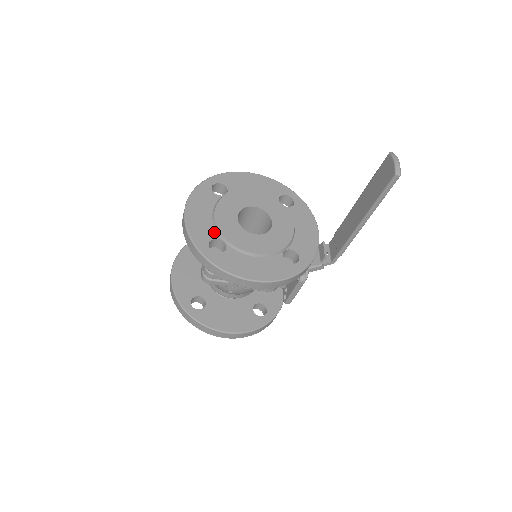
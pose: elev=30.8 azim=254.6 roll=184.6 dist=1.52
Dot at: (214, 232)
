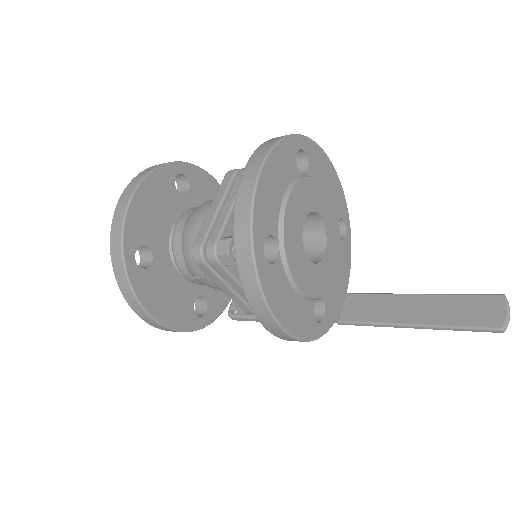
Dot at: (276, 224)
